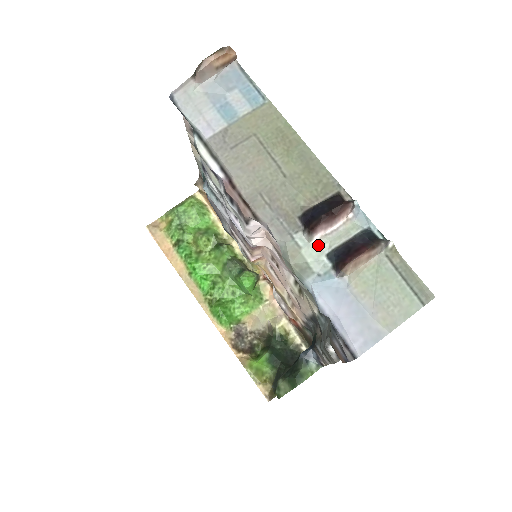
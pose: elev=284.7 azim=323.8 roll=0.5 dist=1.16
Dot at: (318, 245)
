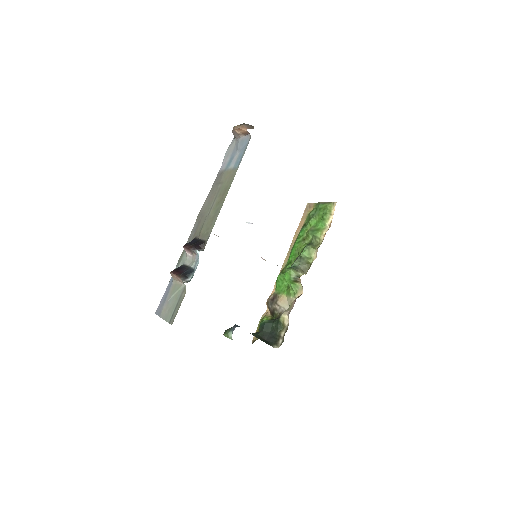
Dot at: (186, 257)
